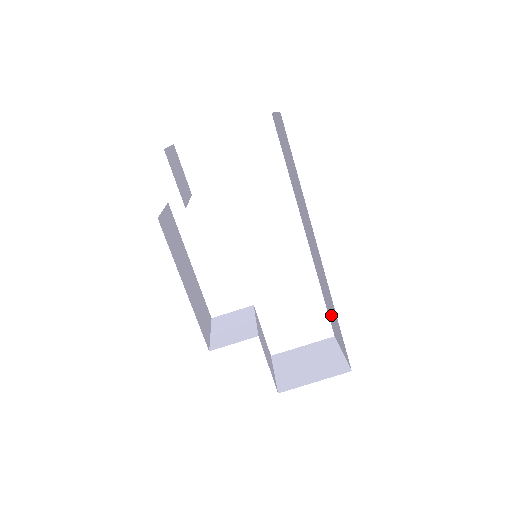
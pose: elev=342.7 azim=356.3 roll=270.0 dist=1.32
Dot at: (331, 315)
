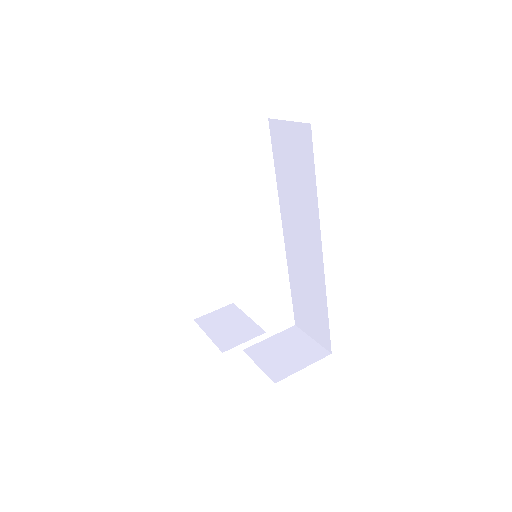
Dot at: (305, 306)
